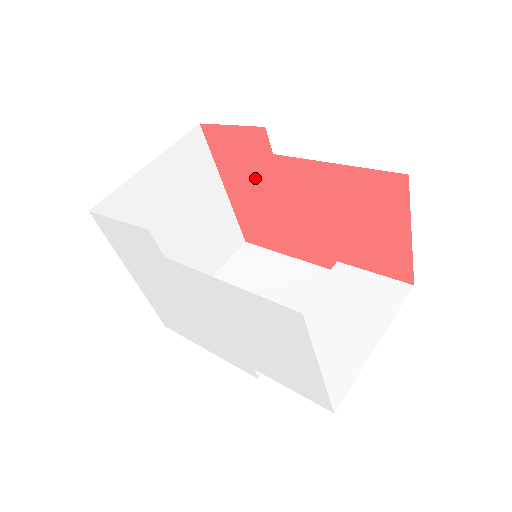
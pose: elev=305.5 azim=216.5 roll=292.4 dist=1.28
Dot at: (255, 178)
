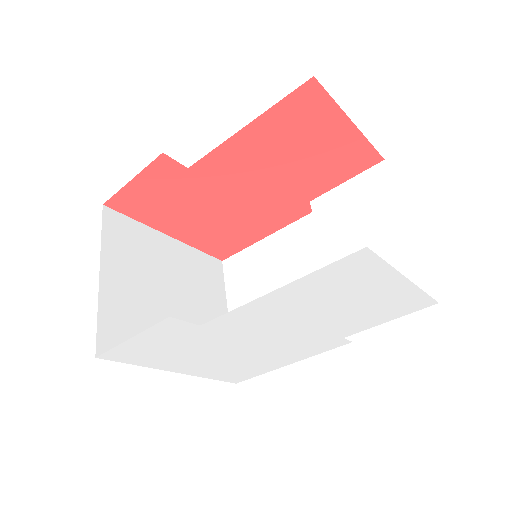
Dot at: (188, 203)
